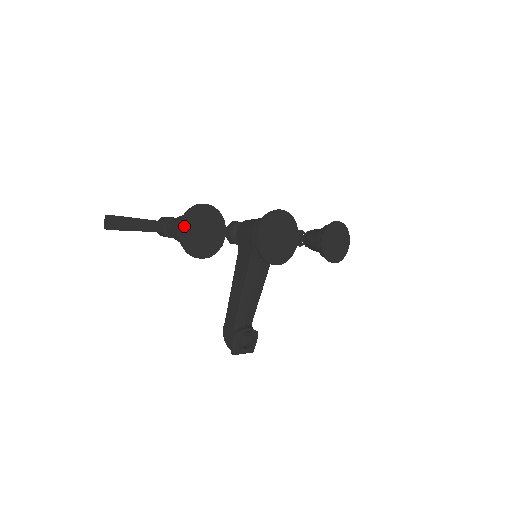
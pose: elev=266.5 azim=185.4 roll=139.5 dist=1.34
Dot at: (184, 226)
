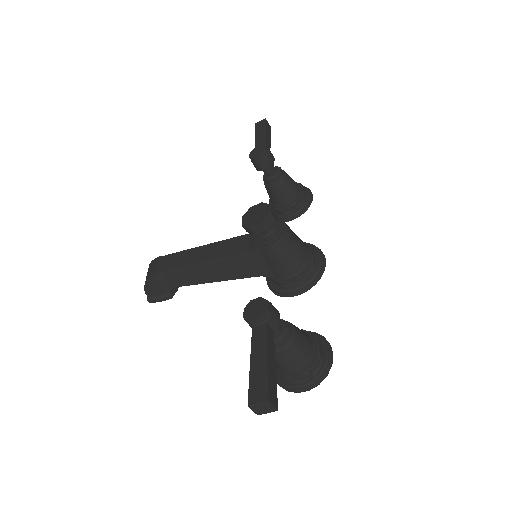
Dot at: (308, 386)
